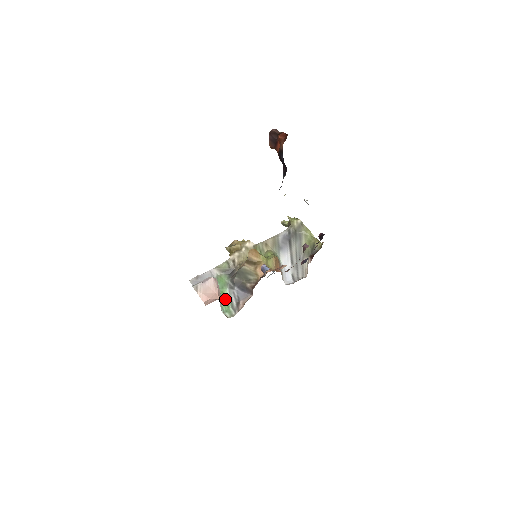
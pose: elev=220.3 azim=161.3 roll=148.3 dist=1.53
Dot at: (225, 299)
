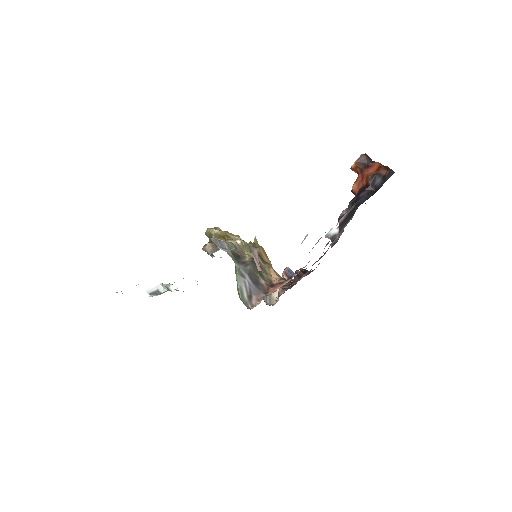
Dot at: (237, 284)
